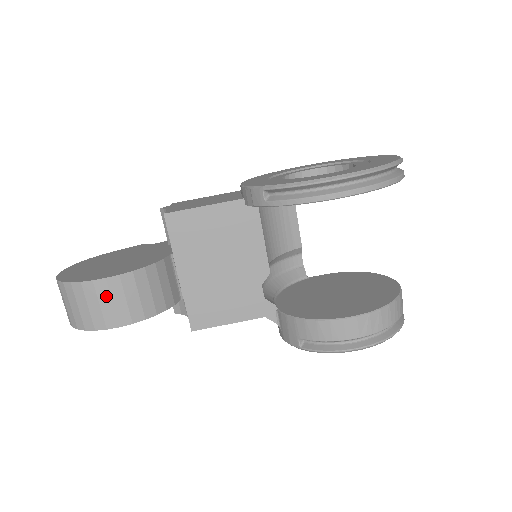
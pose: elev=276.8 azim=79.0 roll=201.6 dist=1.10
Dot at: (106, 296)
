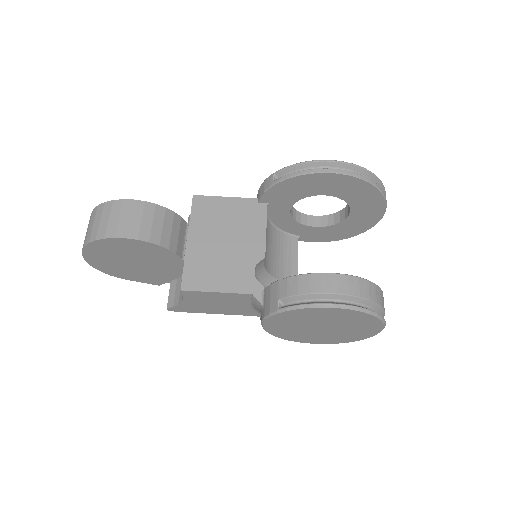
Dot at: (127, 212)
